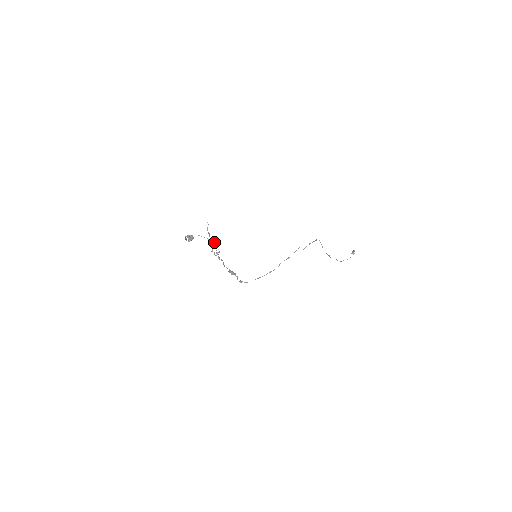
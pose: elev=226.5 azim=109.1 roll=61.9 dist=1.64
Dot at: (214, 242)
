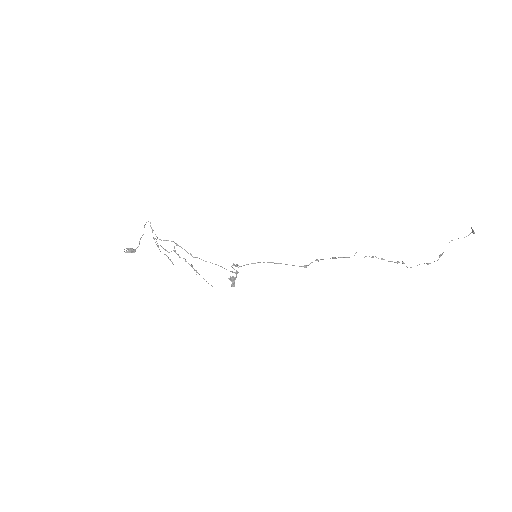
Dot at: (152, 232)
